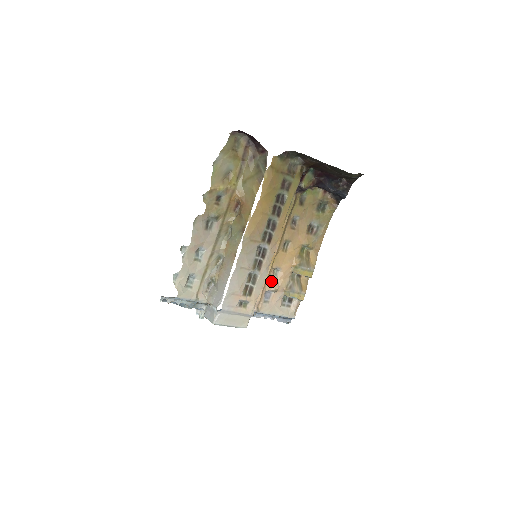
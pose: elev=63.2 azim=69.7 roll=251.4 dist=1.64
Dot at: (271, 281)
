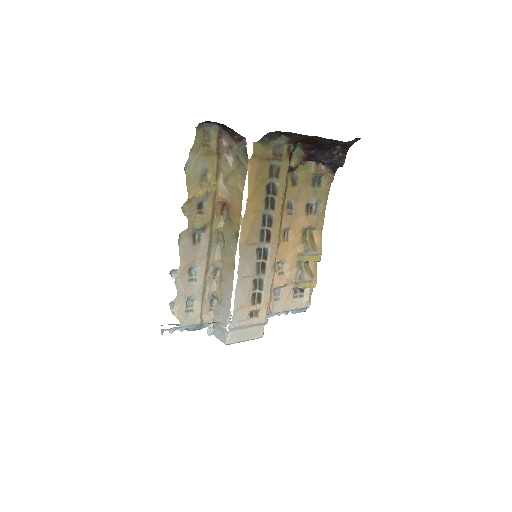
Dot at: (278, 277)
